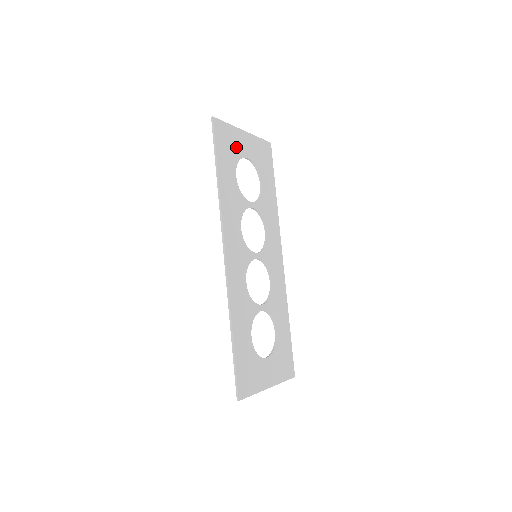
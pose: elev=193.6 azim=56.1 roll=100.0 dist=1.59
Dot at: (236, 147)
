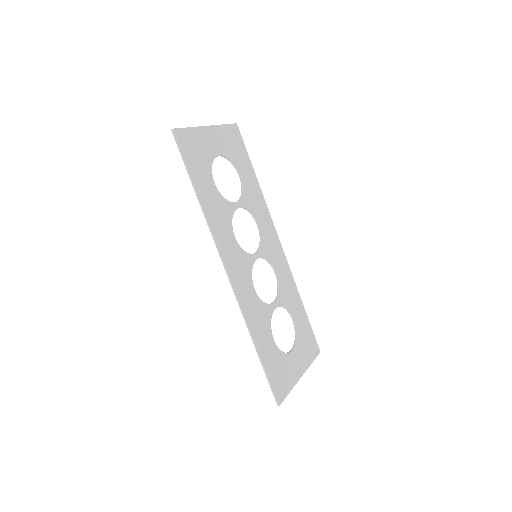
Dot at: (205, 150)
